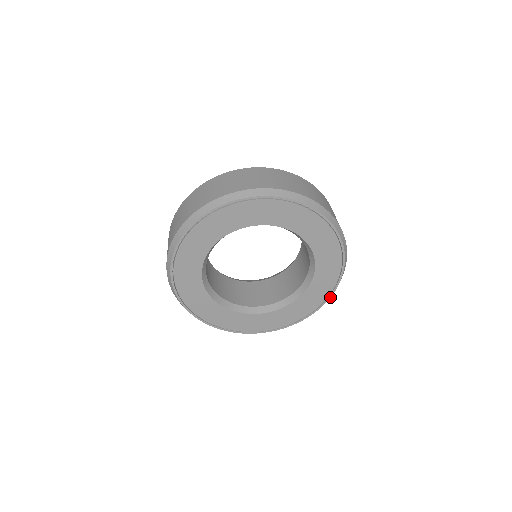
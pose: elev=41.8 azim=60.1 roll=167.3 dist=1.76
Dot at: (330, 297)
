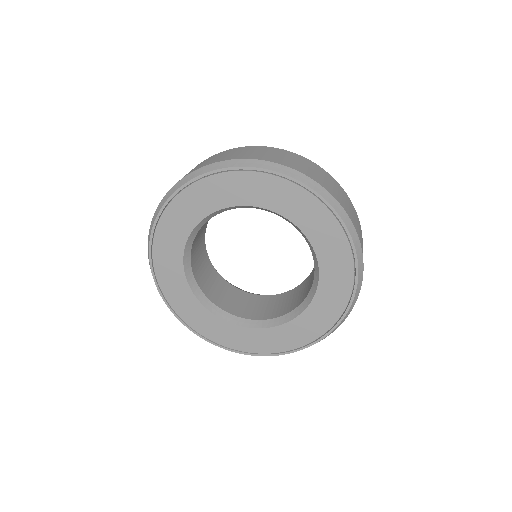
Dot at: (270, 355)
